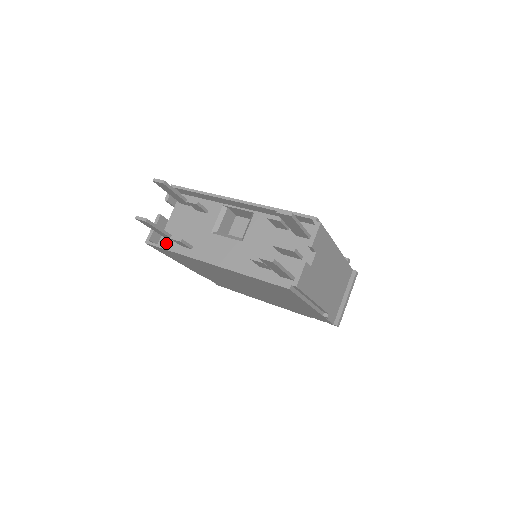
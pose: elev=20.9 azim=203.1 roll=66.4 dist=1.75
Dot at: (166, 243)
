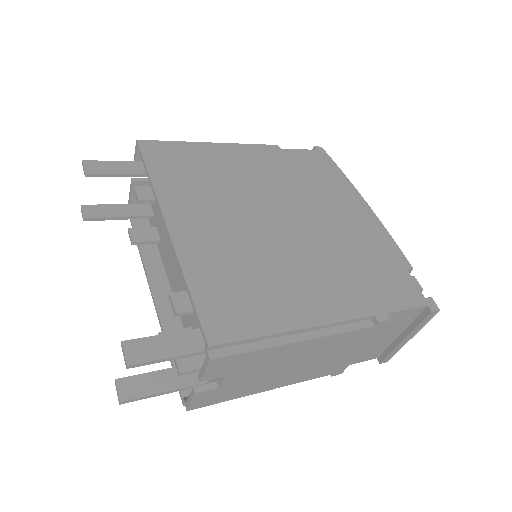
Dot at: occluded
